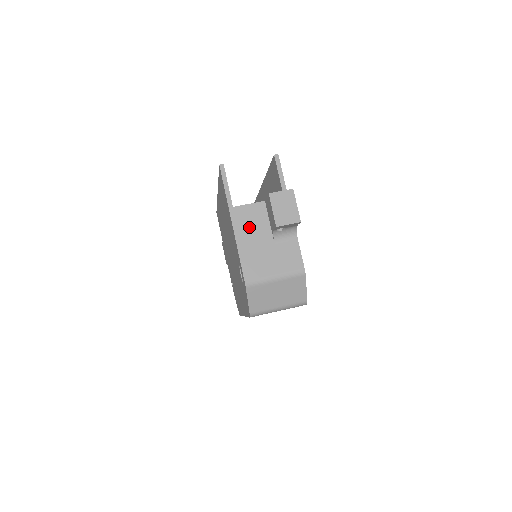
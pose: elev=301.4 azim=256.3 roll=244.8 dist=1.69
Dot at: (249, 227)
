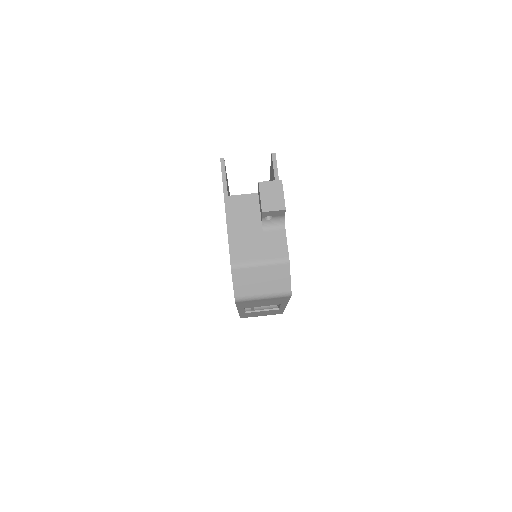
Dot at: (241, 215)
